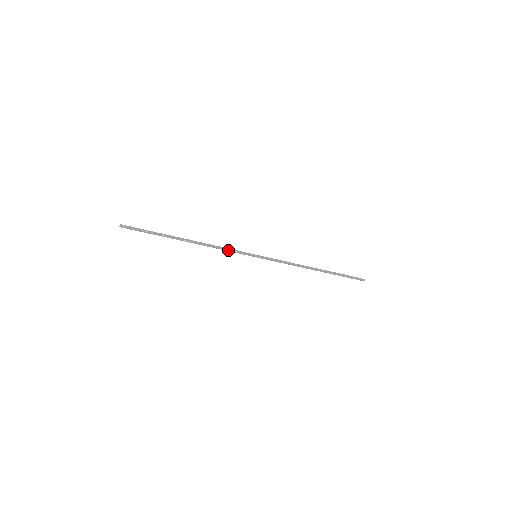
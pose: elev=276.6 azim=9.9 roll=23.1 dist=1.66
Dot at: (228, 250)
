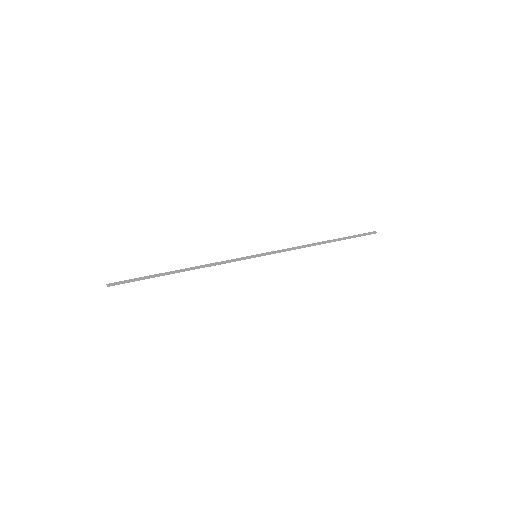
Dot at: (225, 262)
